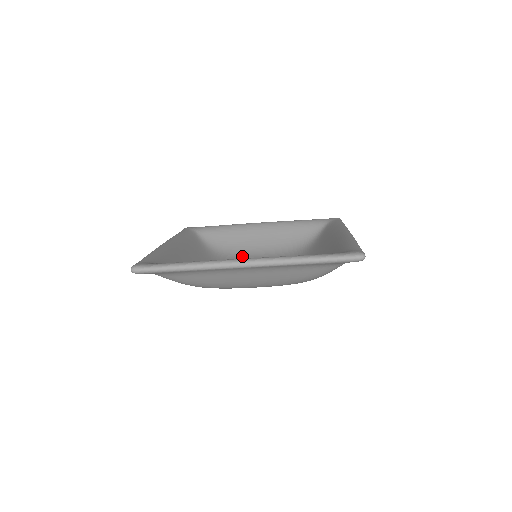
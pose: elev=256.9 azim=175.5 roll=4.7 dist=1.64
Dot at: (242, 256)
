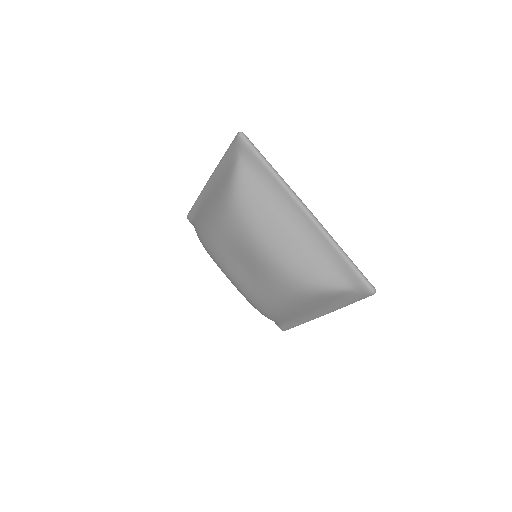
Dot at: occluded
